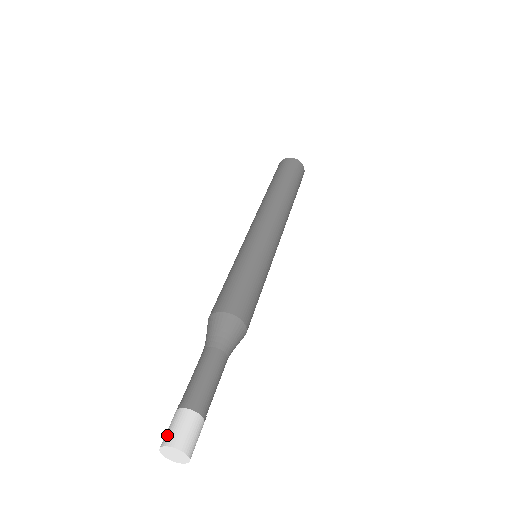
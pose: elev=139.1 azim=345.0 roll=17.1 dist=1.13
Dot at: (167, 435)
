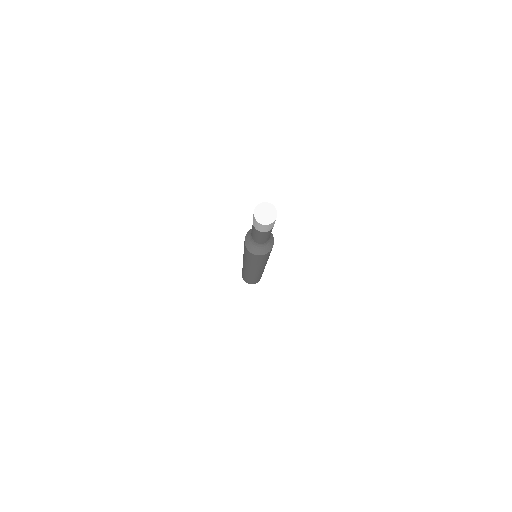
Dot at: occluded
